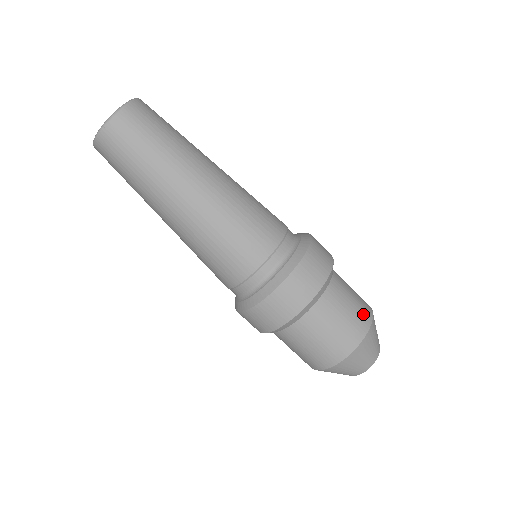
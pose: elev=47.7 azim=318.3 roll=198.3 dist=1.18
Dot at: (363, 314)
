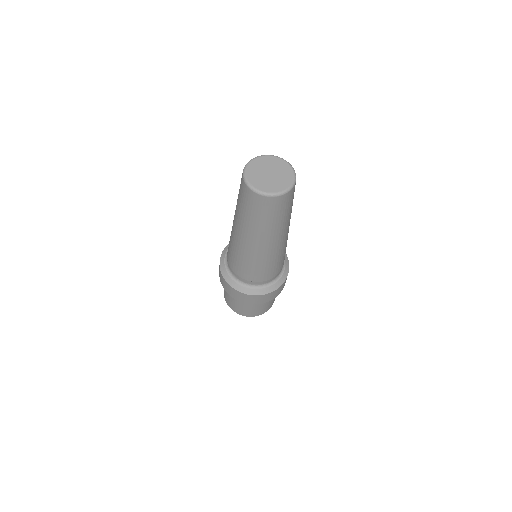
Dot at: occluded
